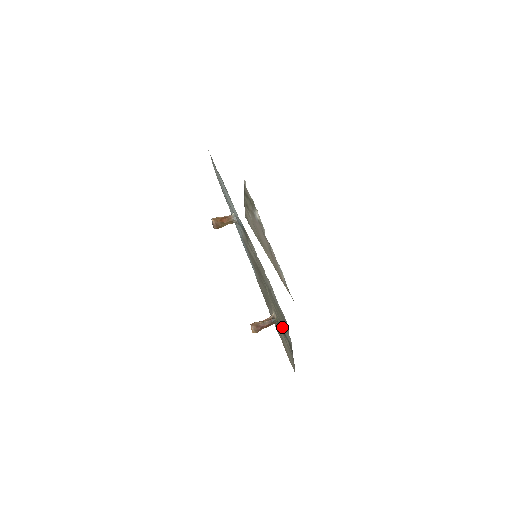
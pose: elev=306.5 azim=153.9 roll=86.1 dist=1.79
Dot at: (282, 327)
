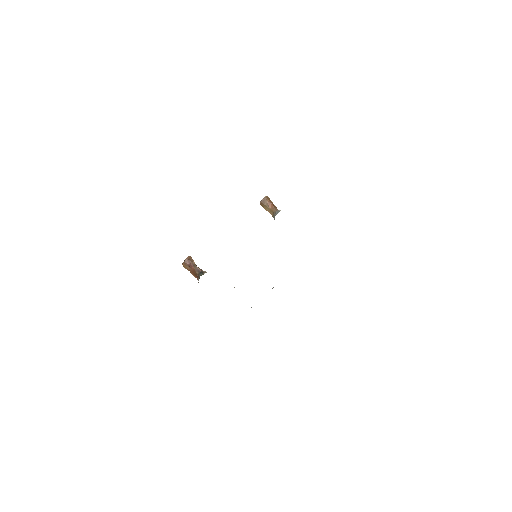
Dot at: occluded
